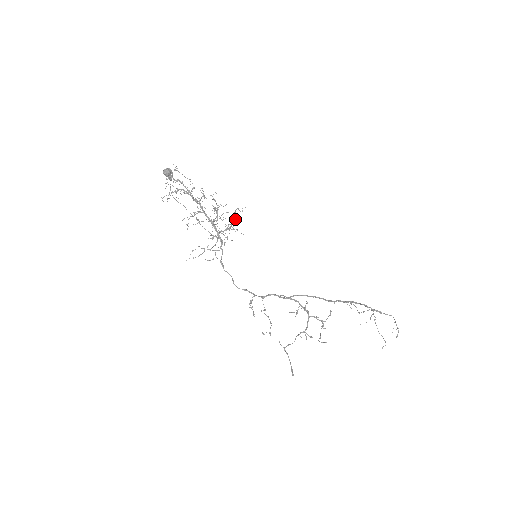
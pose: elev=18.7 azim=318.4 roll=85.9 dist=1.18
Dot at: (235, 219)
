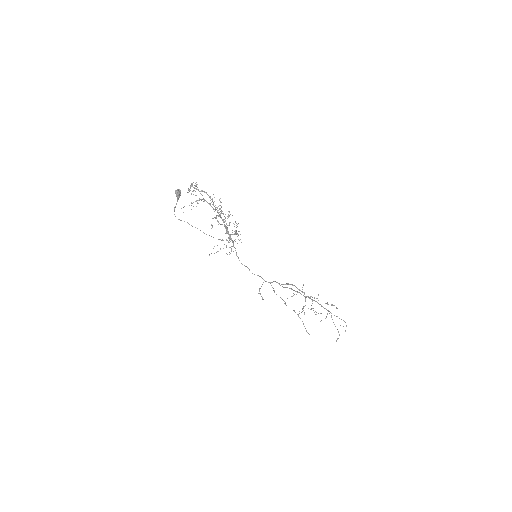
Dot at: occluded
